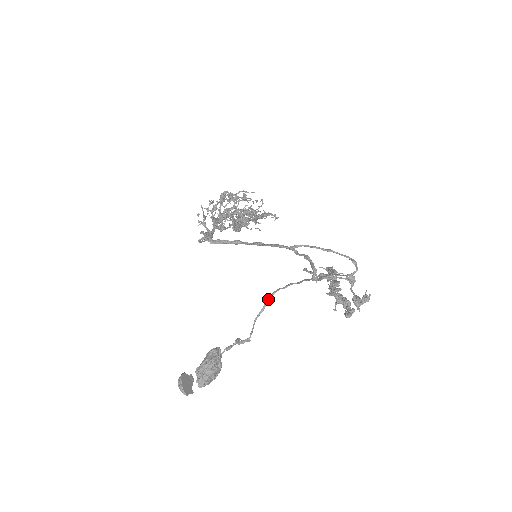
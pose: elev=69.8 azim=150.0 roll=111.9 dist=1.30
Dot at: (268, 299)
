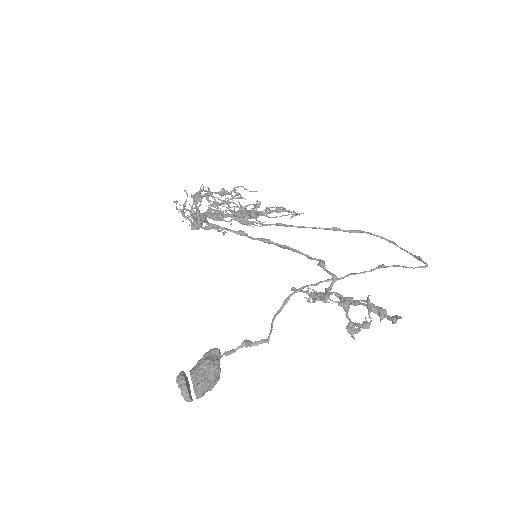
Dot at: (289, 297)
